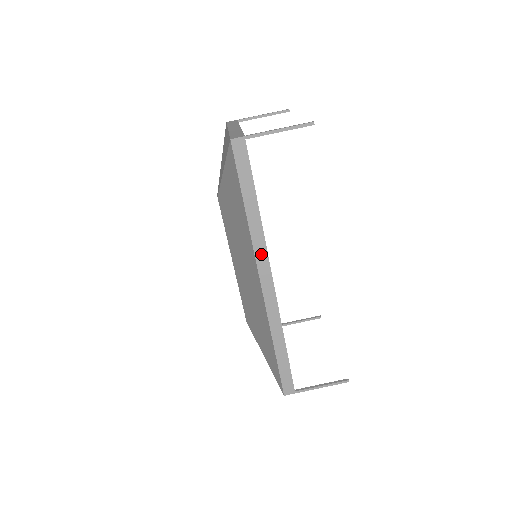
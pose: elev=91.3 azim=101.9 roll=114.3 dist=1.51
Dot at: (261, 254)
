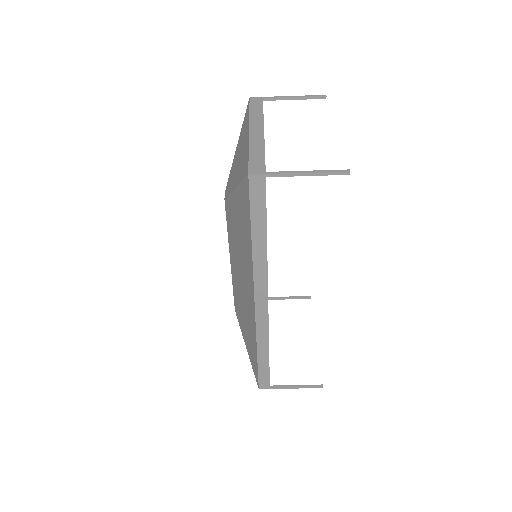
Dot at: (261, 282)
